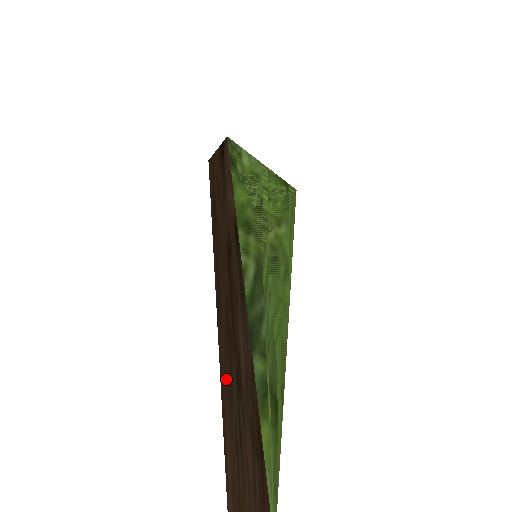
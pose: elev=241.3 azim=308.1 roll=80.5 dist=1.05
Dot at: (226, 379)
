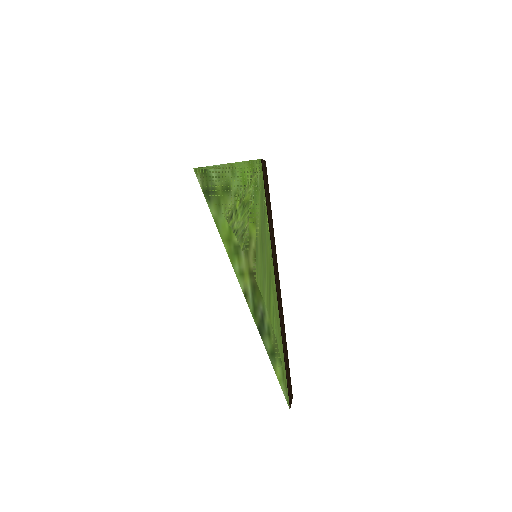
Dot at: occluded
